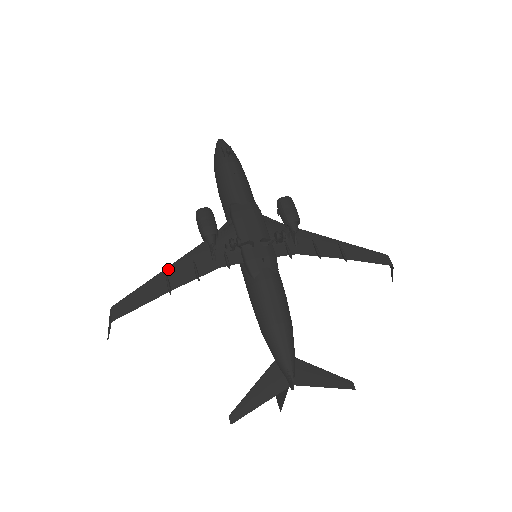
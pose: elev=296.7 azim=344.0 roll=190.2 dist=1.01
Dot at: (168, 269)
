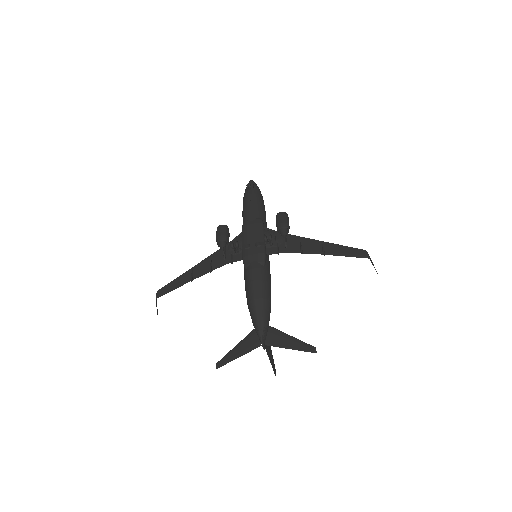
Dot at: (195, 267)
